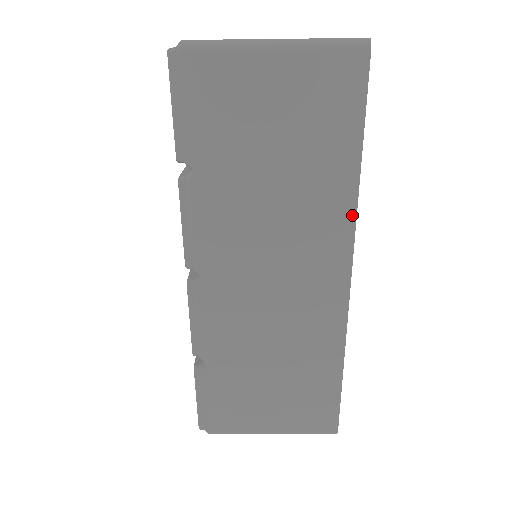
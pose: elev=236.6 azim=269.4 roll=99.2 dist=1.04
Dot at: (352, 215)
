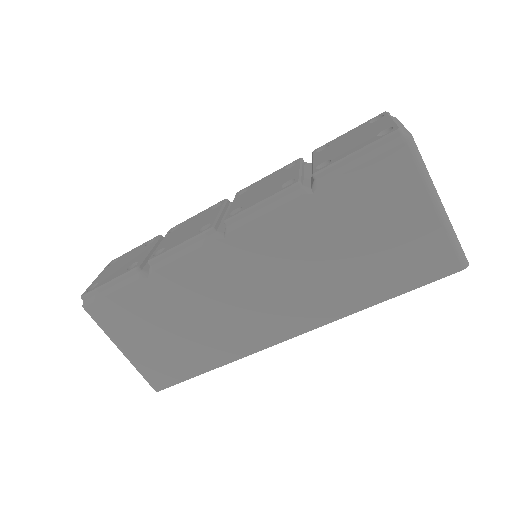
Dot at: (339, 316)
